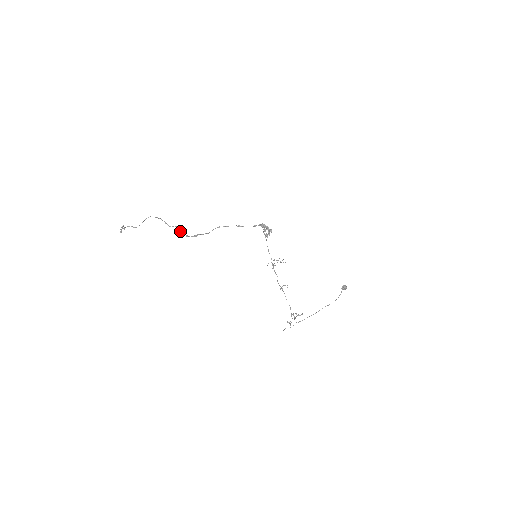
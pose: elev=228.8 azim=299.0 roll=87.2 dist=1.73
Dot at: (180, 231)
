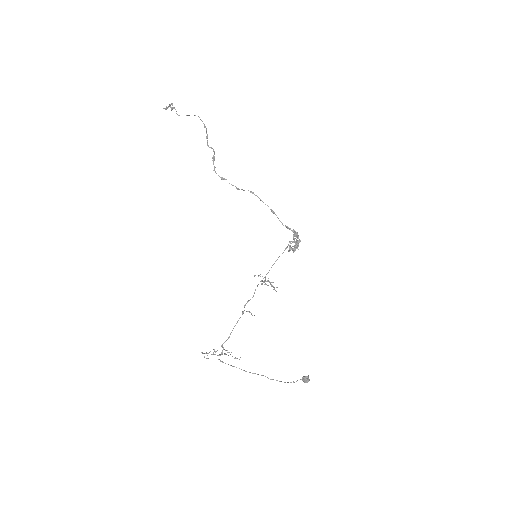
Dot at: (213, 159)
